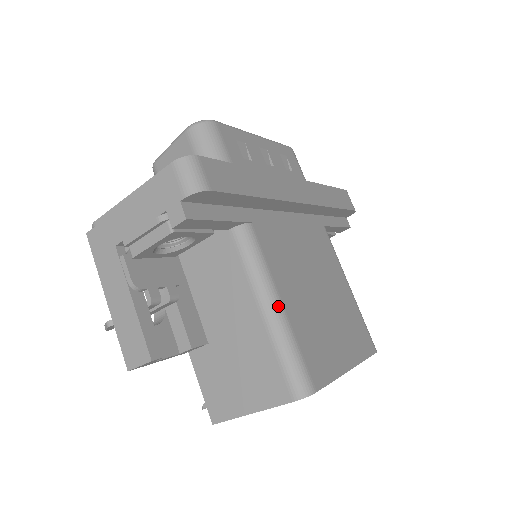
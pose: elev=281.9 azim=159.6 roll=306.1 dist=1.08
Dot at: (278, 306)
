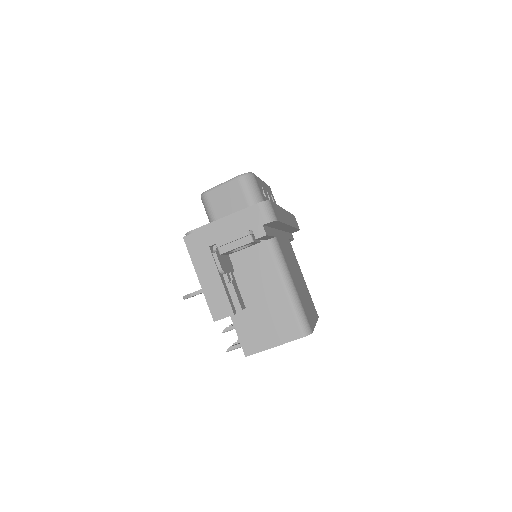
Dot at: (293, 285)
